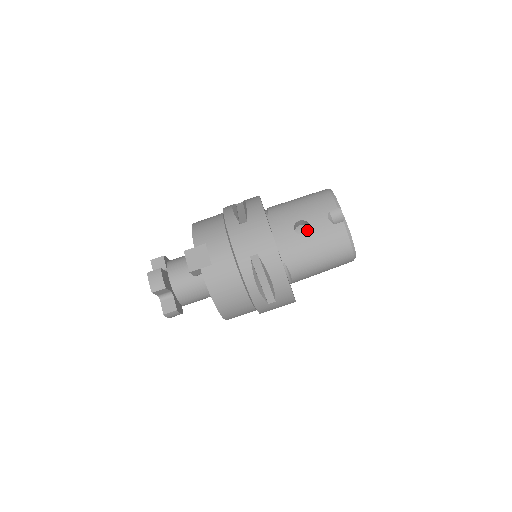
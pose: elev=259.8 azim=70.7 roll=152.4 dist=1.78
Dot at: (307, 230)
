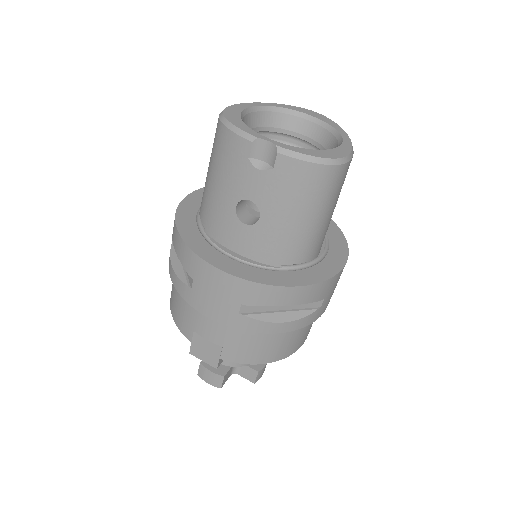
Dot at: occluded
